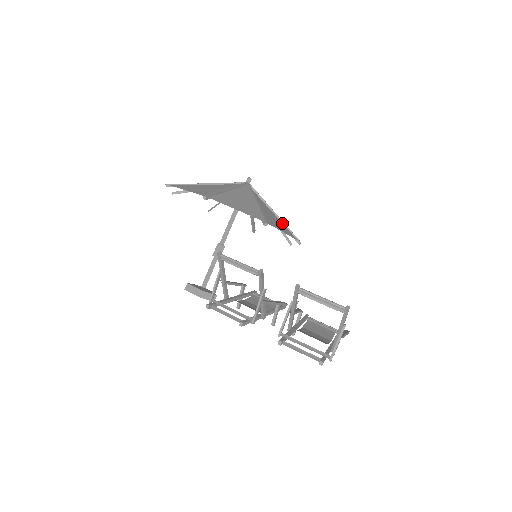
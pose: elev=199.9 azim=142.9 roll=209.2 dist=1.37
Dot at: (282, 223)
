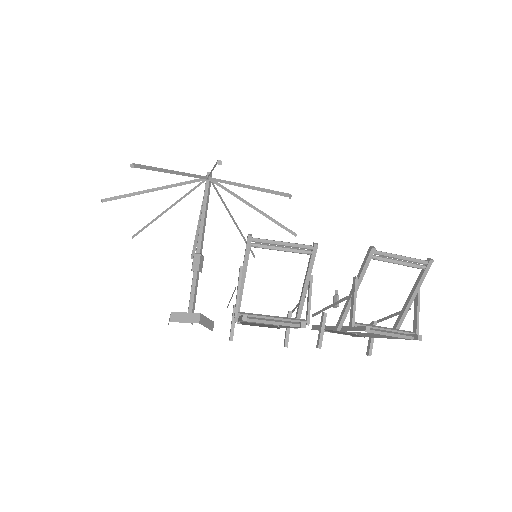
Dot at: (268, 216)
